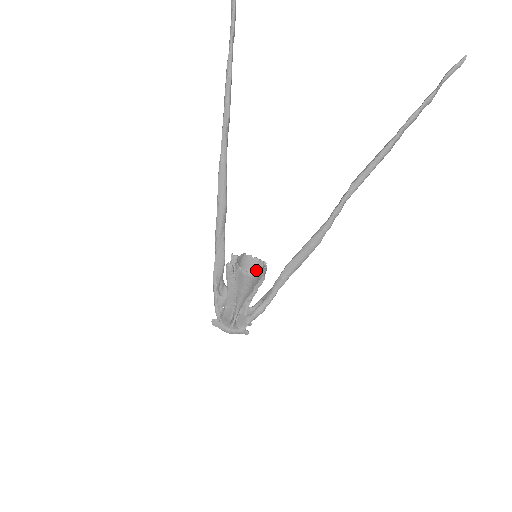
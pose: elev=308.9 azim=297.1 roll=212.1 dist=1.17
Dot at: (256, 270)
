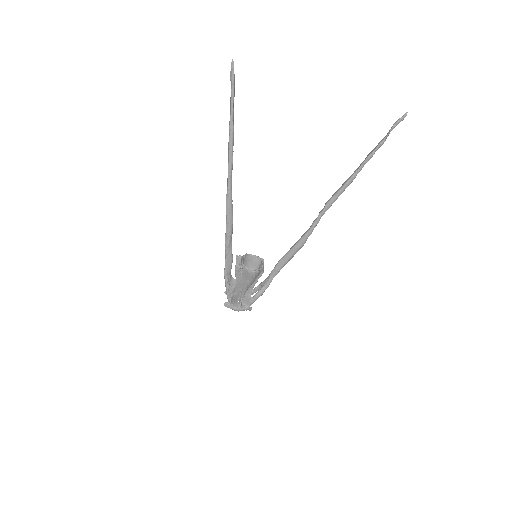
Dot at: (255, 264)
